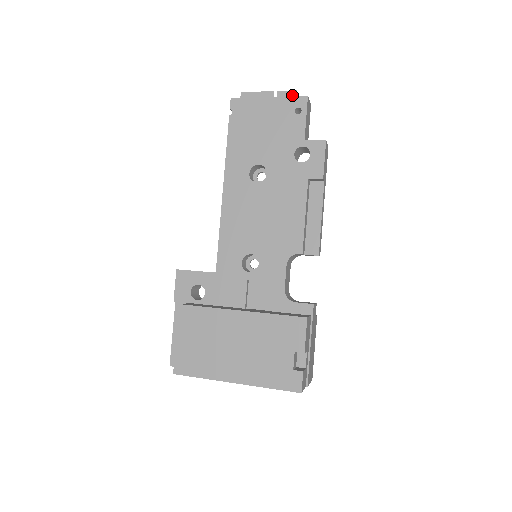
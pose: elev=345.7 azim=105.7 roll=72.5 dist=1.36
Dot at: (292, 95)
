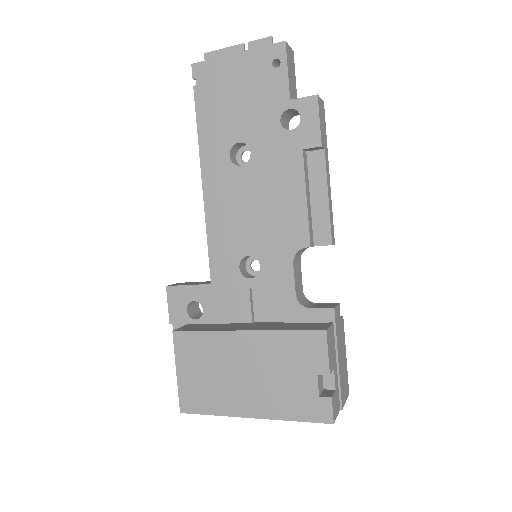
Dot at: (267, 43)
